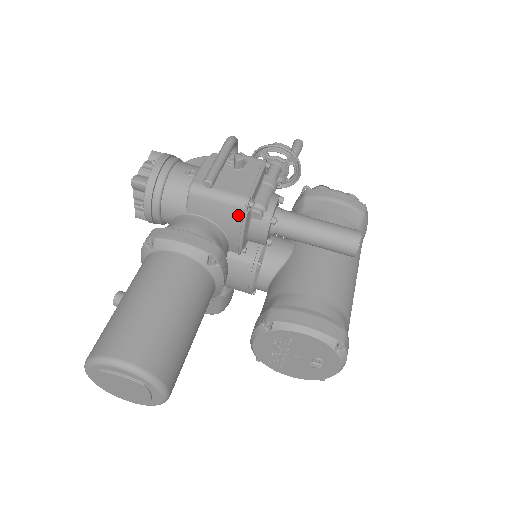
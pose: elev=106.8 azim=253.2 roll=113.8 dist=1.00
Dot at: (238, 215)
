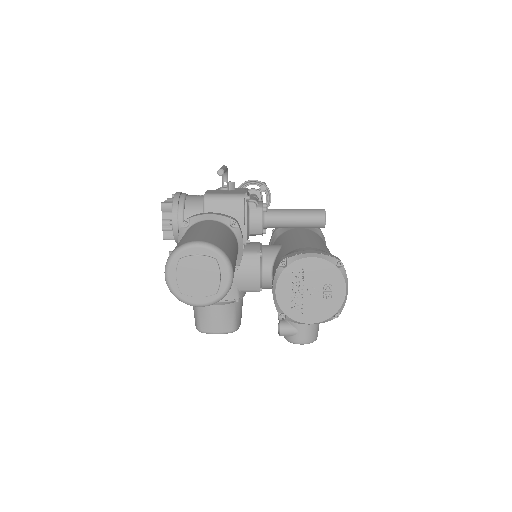
Dot at: (241, 205)
